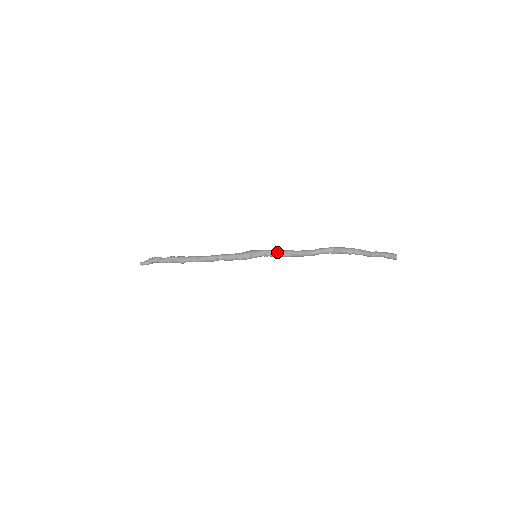
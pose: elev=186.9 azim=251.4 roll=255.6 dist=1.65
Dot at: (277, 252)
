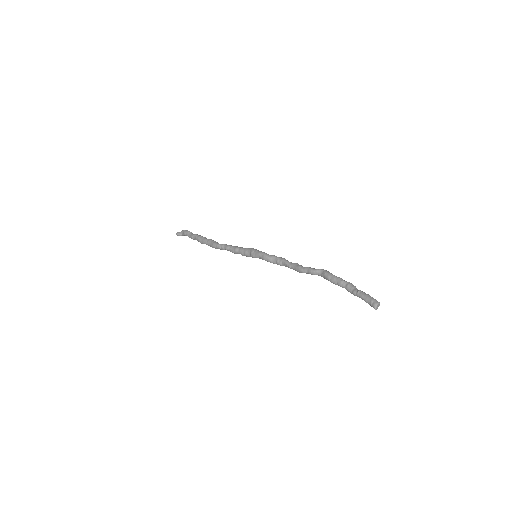
Dot at: (272, 259)
